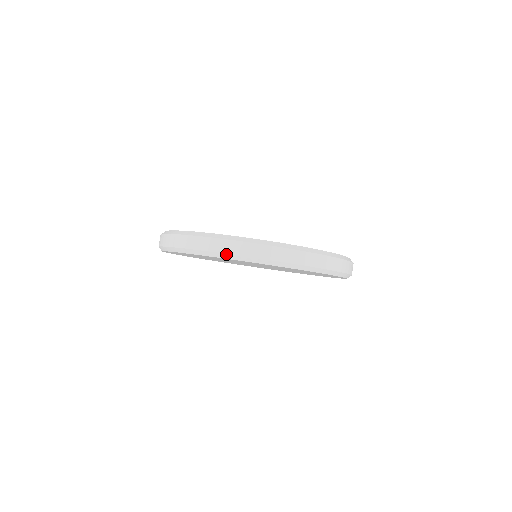
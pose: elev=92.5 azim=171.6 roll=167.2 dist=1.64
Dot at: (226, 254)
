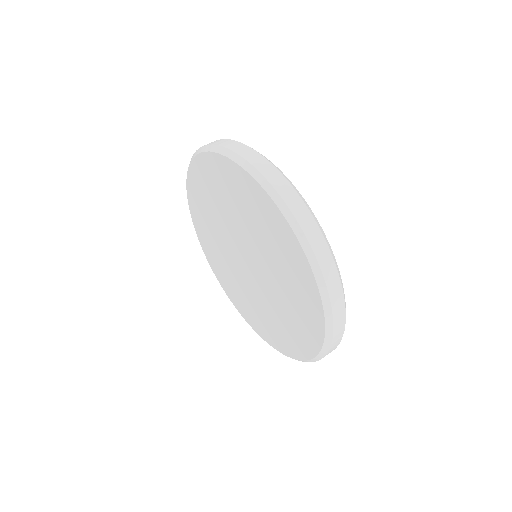
Dot at: (314, 255)
